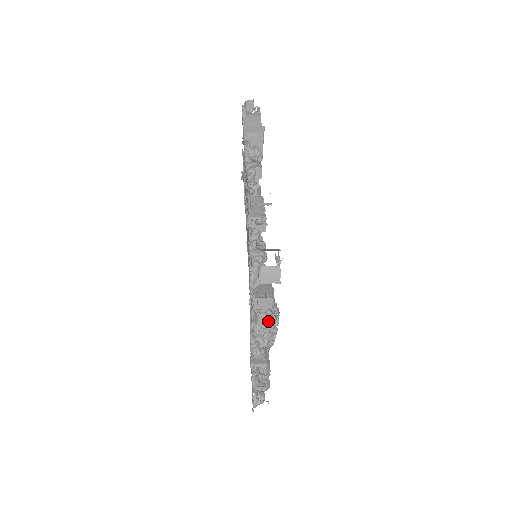
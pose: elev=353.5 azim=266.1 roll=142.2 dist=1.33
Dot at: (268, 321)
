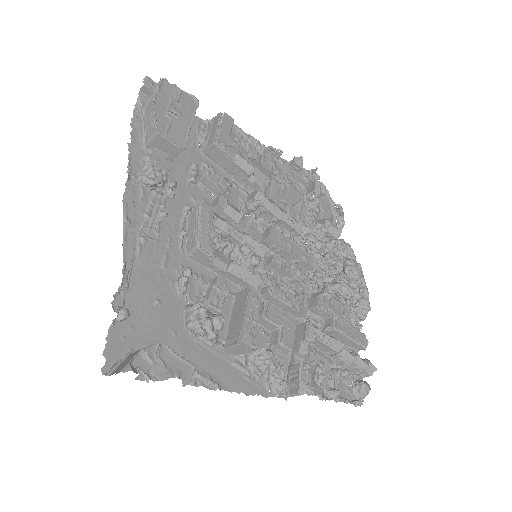
Dot at: (255, 364)
